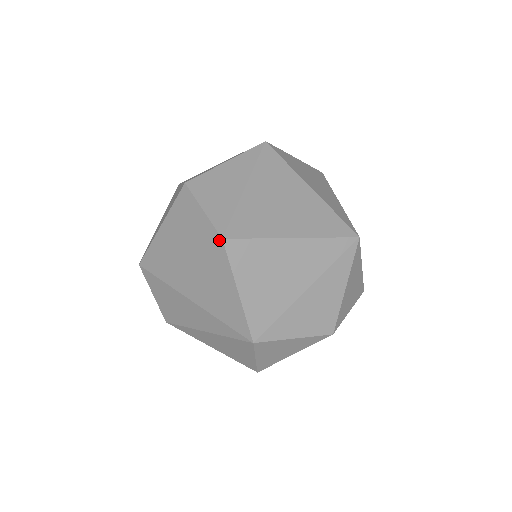
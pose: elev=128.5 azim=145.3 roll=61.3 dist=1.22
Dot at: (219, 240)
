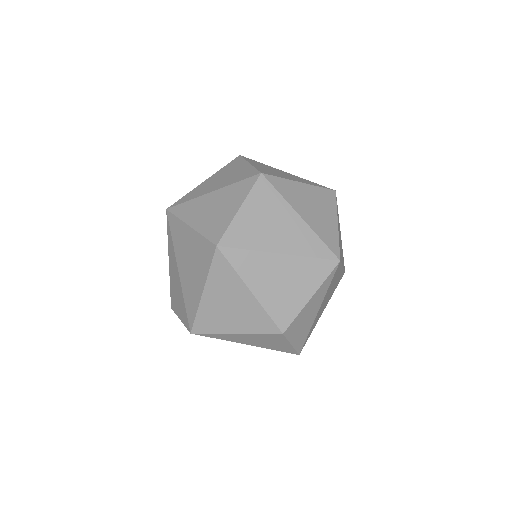
Dot at: (296, 354)
